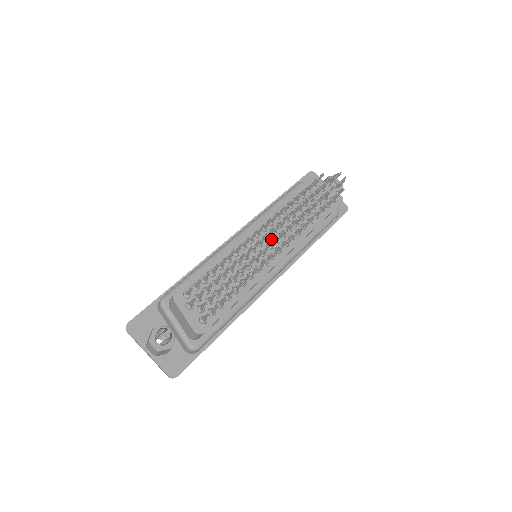
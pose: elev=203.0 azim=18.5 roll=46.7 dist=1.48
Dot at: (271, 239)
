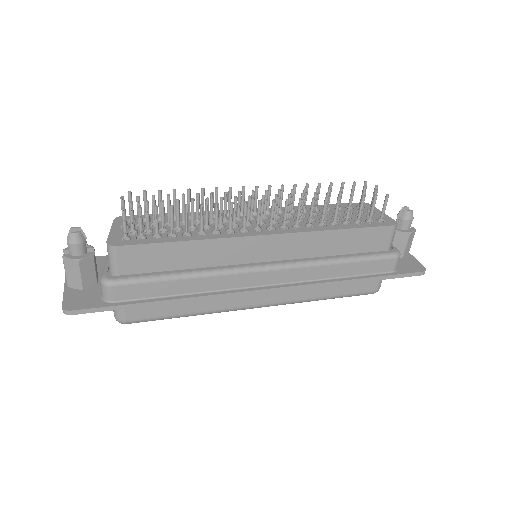
Dot at: (269, 220)
